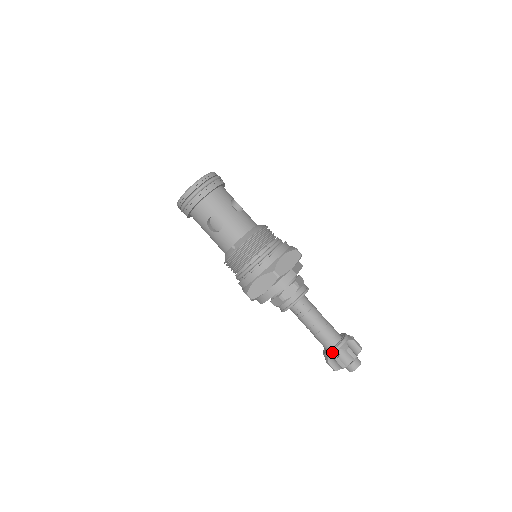
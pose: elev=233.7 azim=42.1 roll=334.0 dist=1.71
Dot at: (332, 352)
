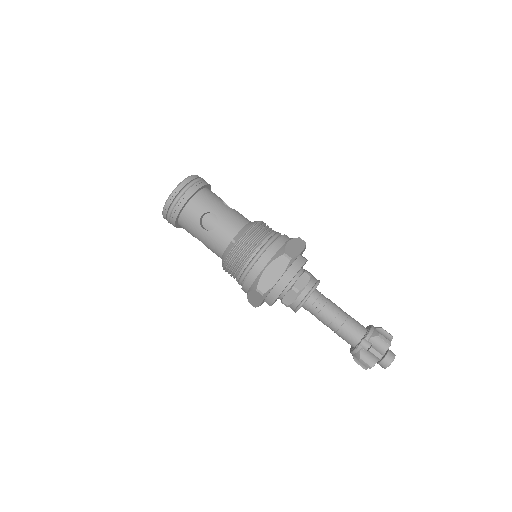
Dot at: (363, 344)
